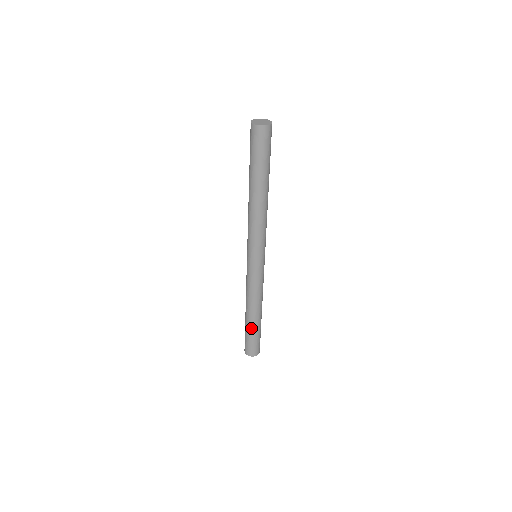
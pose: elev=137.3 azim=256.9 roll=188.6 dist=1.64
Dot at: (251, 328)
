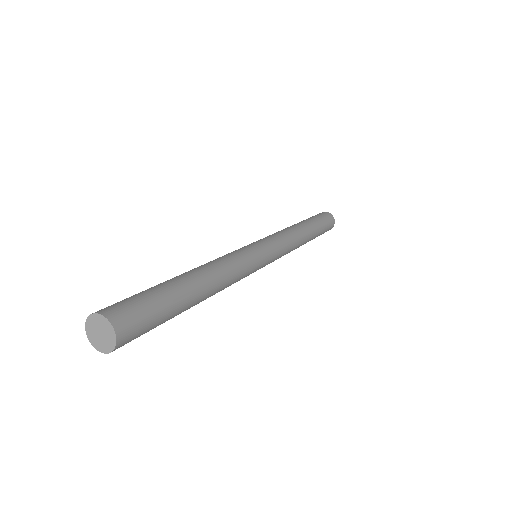
Dot at: occluded
